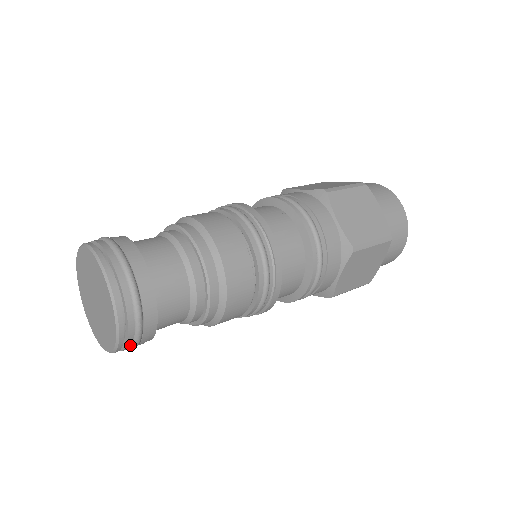
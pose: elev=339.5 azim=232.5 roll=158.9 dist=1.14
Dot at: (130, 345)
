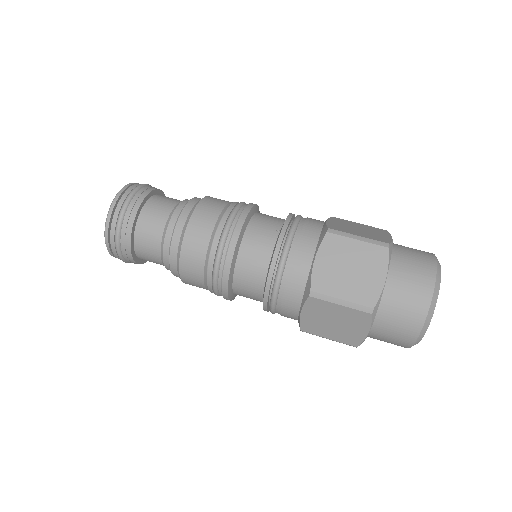
Dot at: (118, 257)
